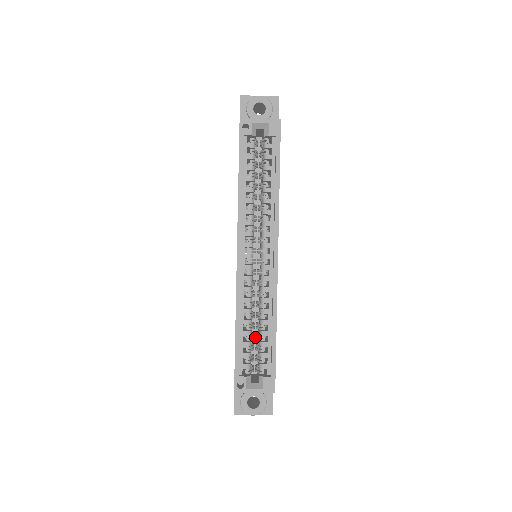
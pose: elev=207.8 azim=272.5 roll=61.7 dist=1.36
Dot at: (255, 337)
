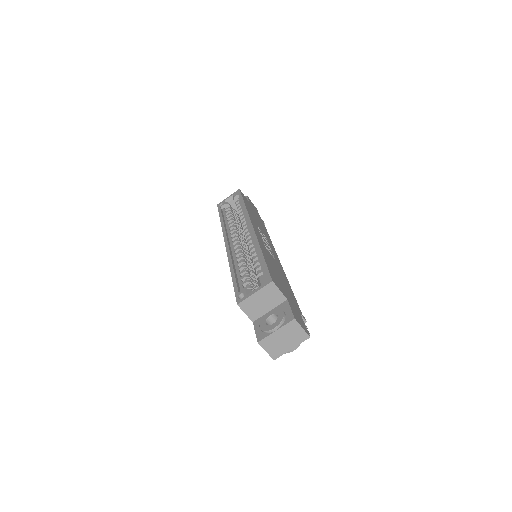
Dot at: occluded
